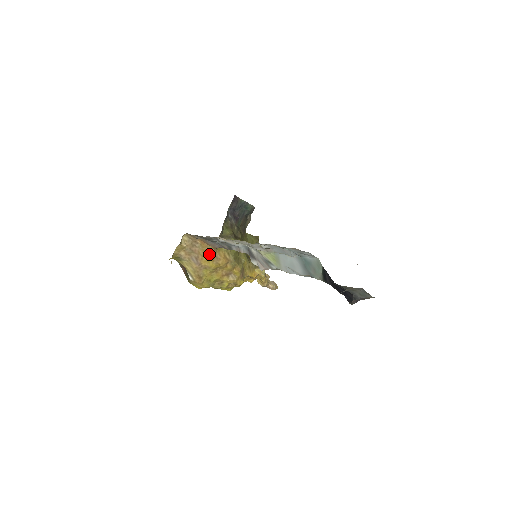
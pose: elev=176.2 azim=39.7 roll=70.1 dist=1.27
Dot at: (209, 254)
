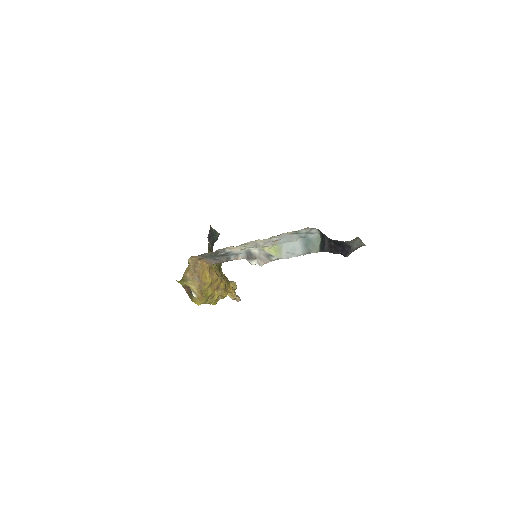
Dot at: (206, 271)
